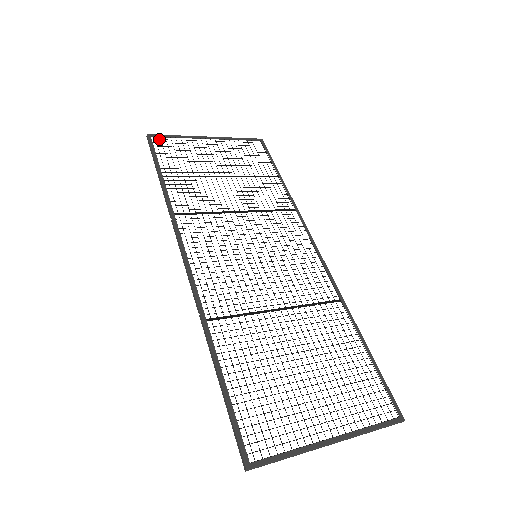
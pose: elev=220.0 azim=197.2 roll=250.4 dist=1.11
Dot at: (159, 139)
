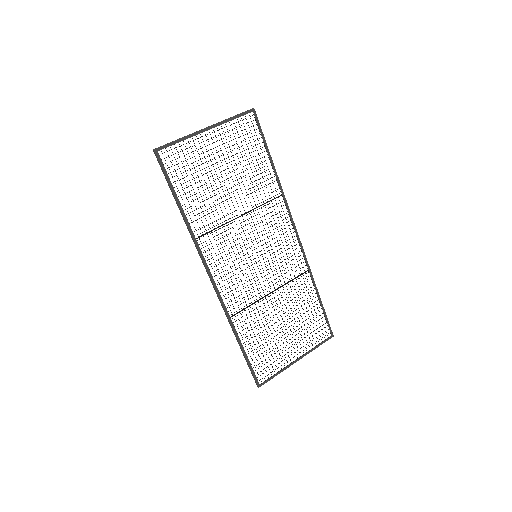
Dot at: occluded
